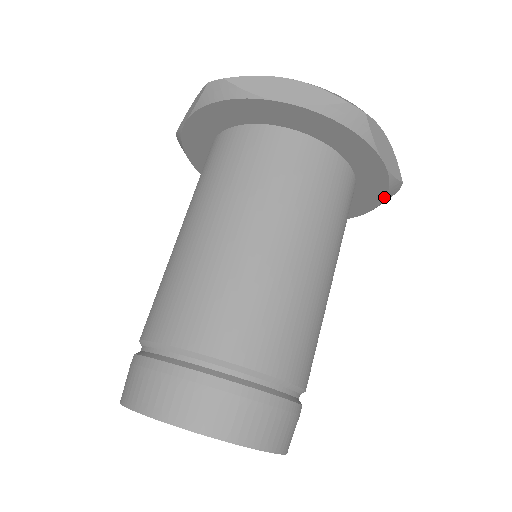
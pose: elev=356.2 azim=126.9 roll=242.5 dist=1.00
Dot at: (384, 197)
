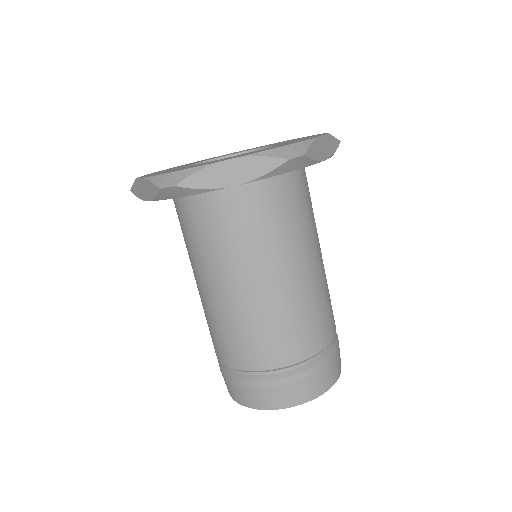
Dot at: occluded
